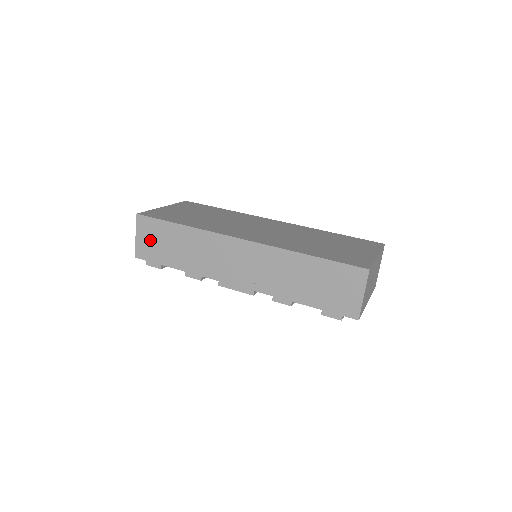
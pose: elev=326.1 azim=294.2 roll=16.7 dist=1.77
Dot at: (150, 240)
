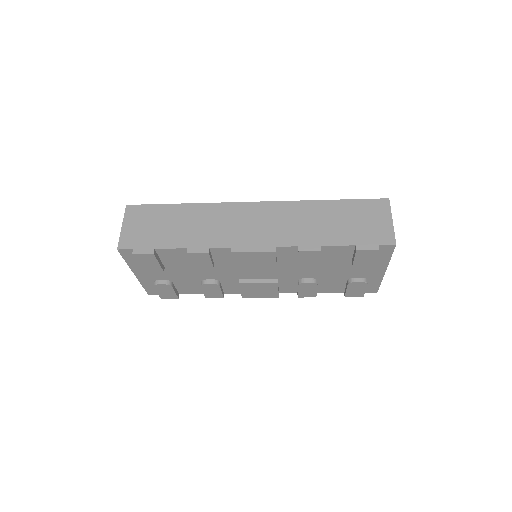
Dot at: (141, 226)
